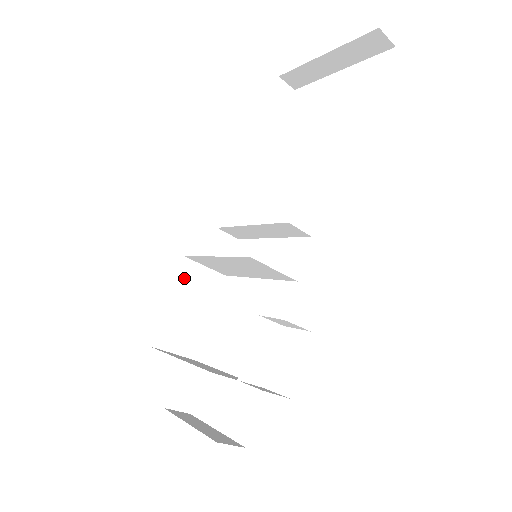
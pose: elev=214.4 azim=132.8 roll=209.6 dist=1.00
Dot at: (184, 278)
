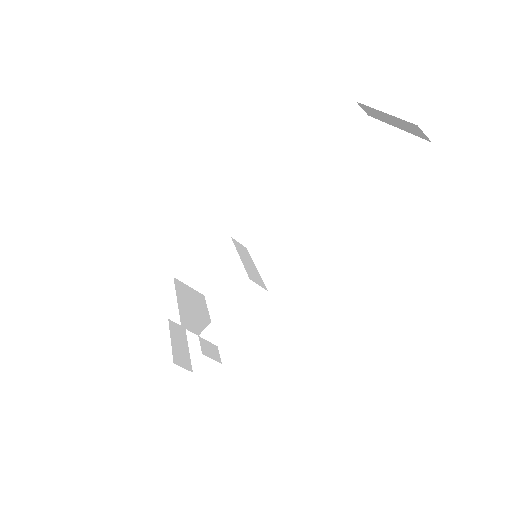
Dot at: (212, 242)
